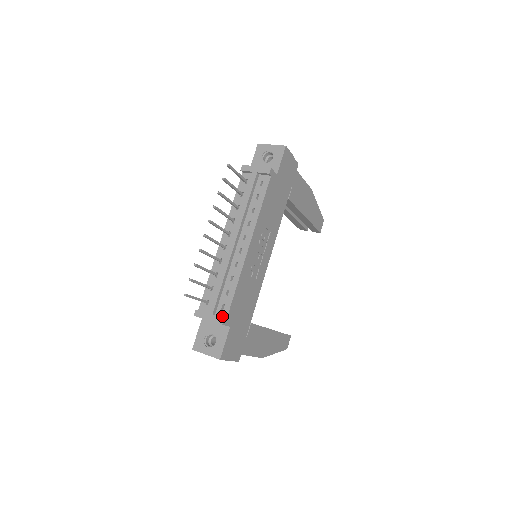
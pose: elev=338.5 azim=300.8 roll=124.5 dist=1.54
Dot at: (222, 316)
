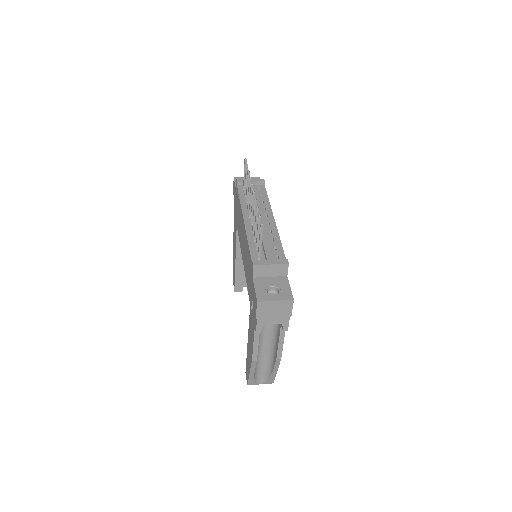
Dot at: occluded
